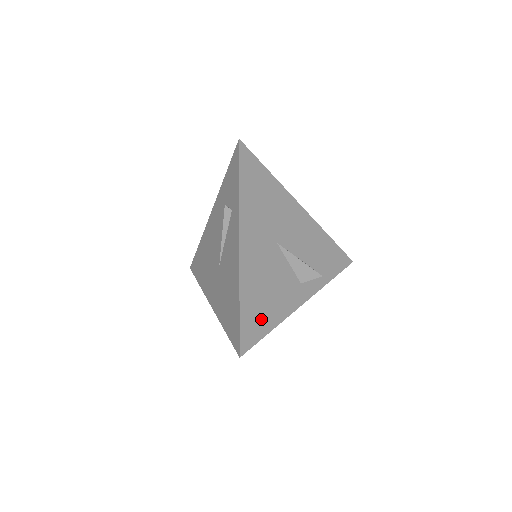
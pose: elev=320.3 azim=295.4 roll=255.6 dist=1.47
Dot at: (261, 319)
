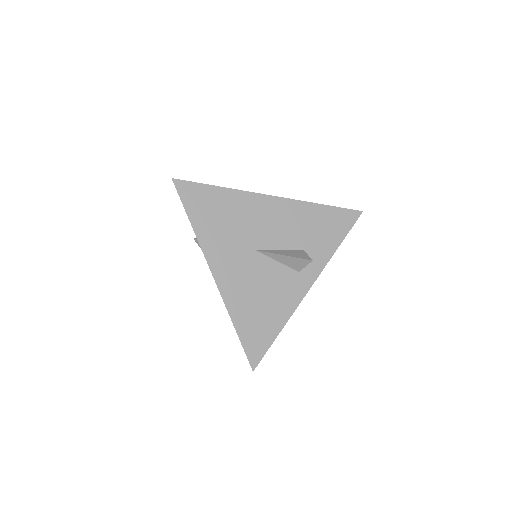
Dot at: (264, 328)
